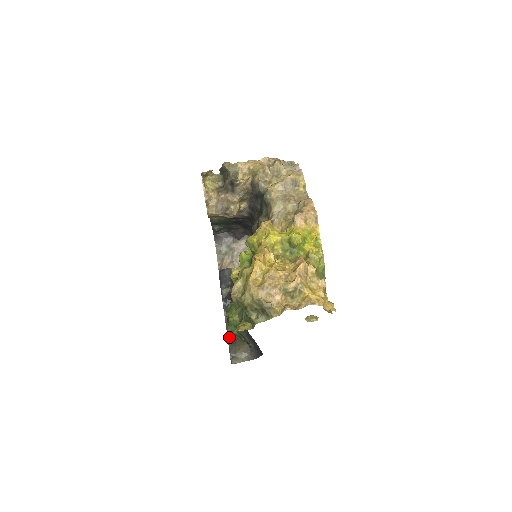
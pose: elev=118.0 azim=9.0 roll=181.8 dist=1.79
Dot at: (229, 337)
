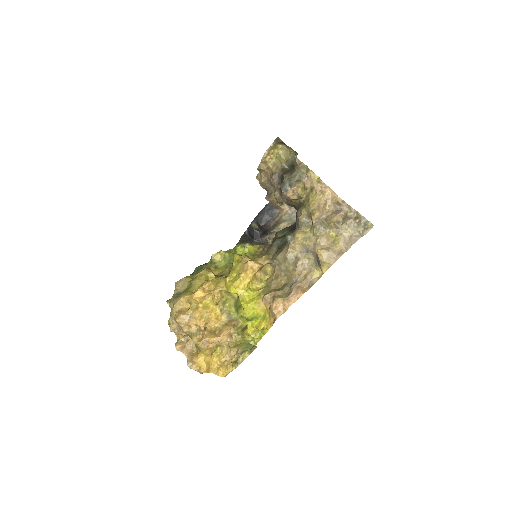
Dot at: occluded
